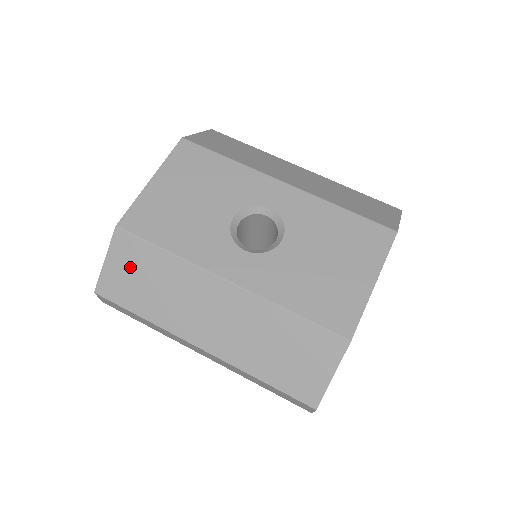
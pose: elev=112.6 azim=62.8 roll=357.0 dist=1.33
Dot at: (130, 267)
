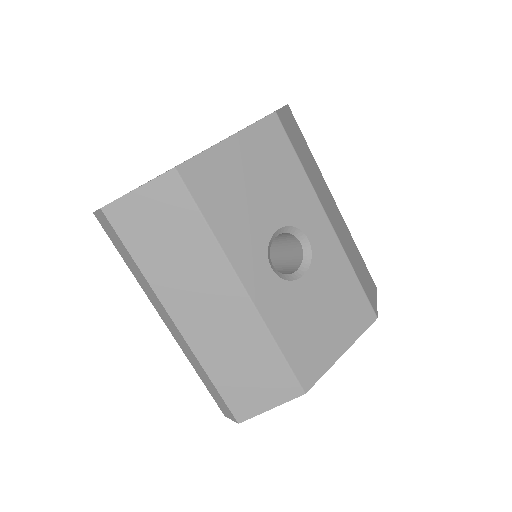
Dot at: (160, 214)
